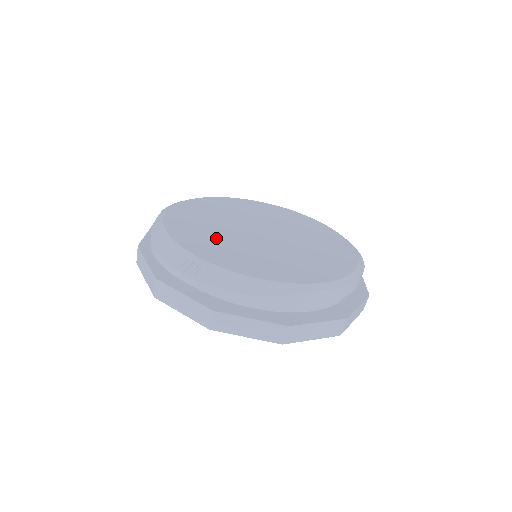
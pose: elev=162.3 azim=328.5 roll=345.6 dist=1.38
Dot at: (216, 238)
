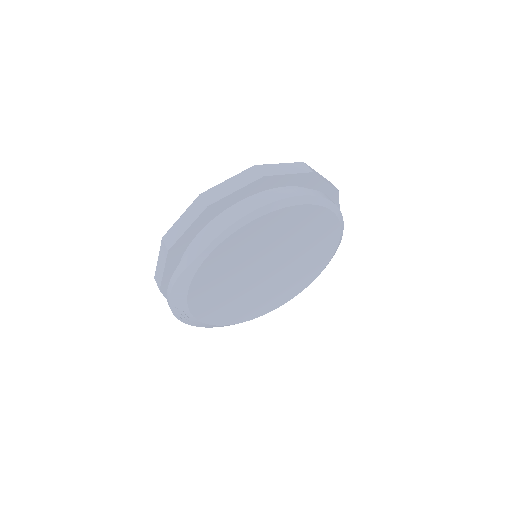
Dot at: (223, 287)
